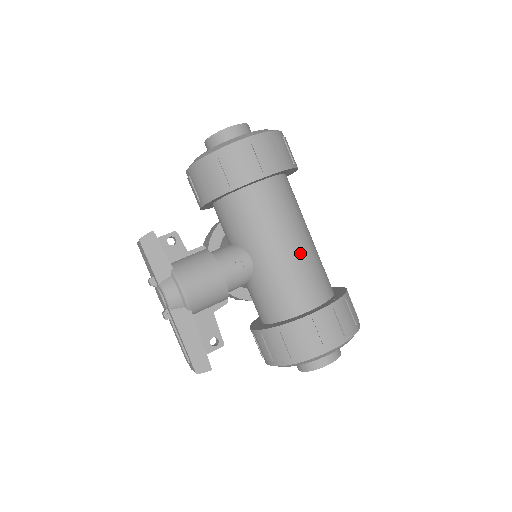
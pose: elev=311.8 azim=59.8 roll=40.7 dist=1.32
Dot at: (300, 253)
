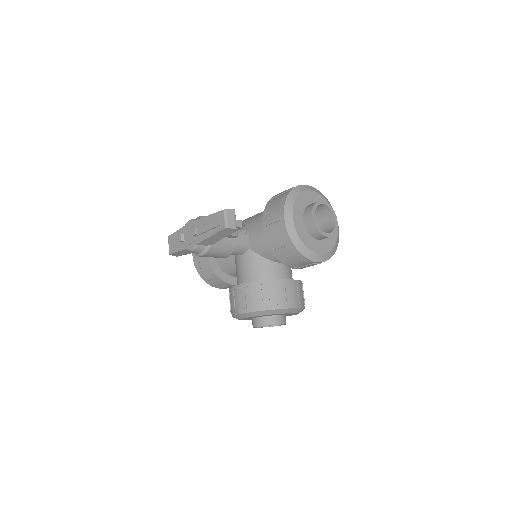
Dot at: occluded
